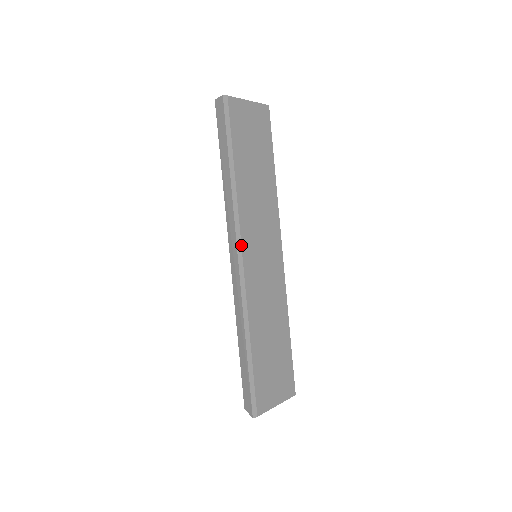
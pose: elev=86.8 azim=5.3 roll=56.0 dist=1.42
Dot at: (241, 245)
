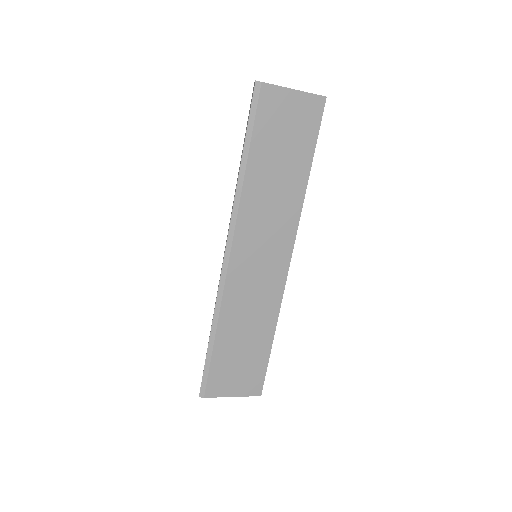
Dot at: (232, 243)
